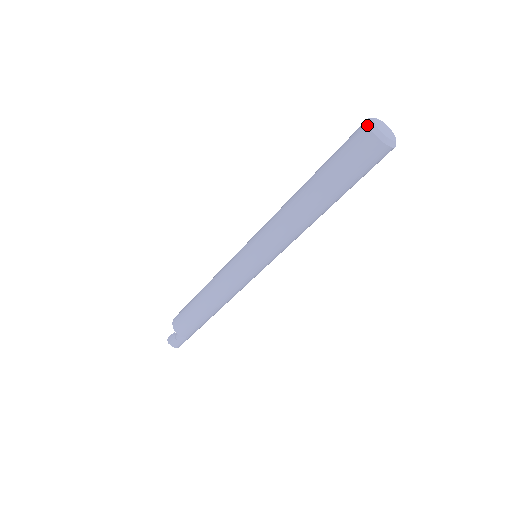
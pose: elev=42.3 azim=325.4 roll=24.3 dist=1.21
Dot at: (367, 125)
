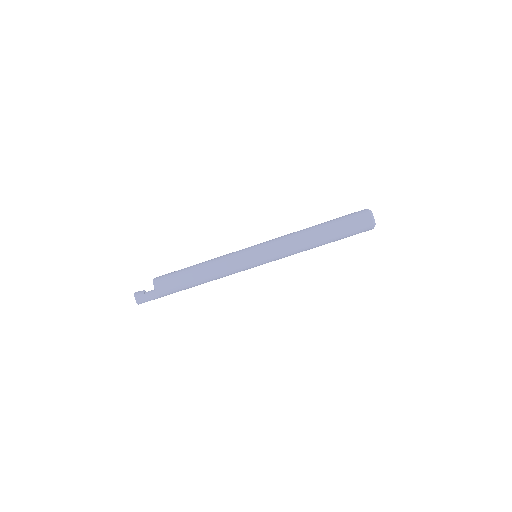
Dot at: (367, 209)
